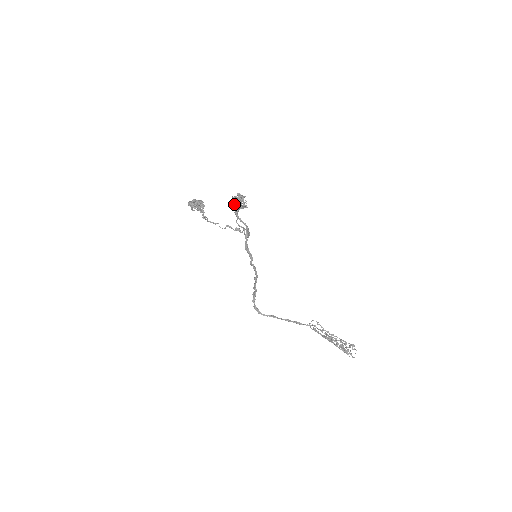
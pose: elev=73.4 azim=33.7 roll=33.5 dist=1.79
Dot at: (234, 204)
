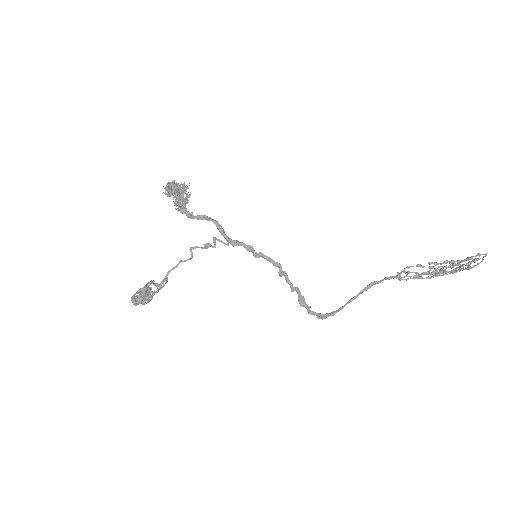
Dot at: (172, 192)
